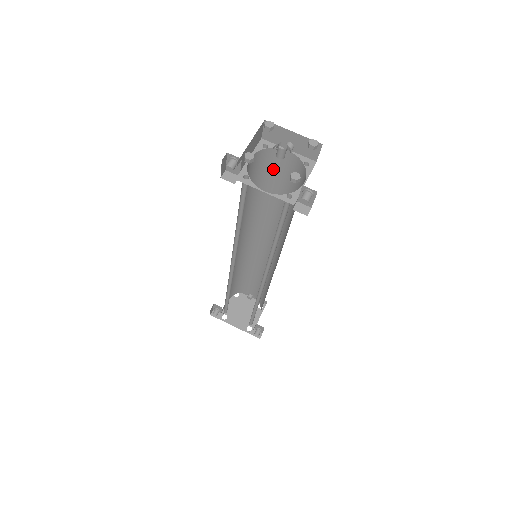
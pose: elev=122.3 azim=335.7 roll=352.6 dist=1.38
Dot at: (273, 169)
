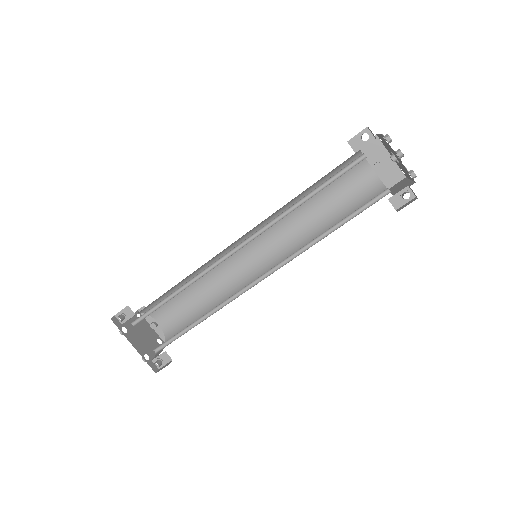
Dot at: (344, 179)
